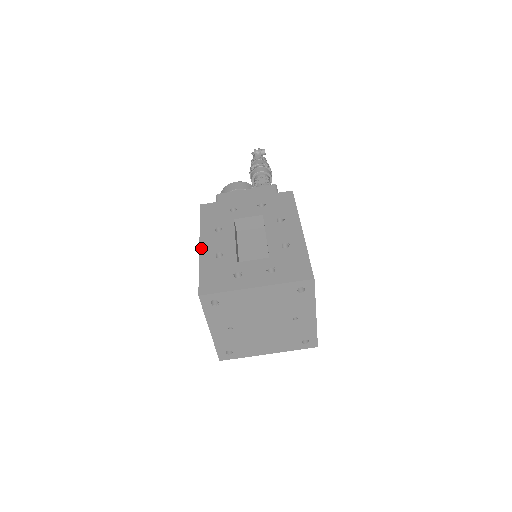
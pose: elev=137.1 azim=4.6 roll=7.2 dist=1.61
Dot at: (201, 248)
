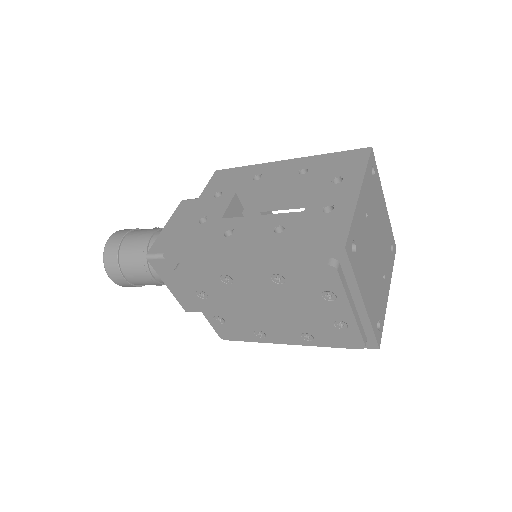
Dot at: (294, 160)
